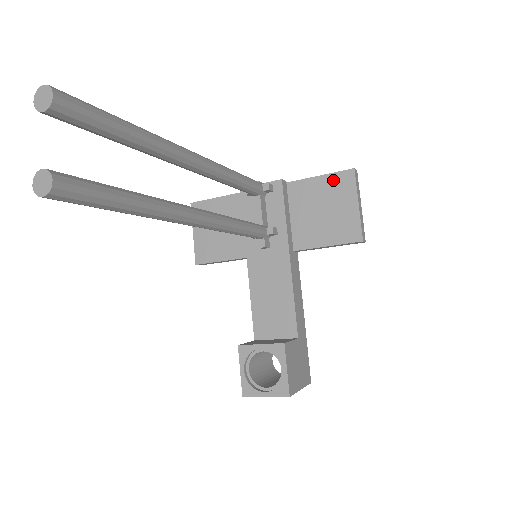
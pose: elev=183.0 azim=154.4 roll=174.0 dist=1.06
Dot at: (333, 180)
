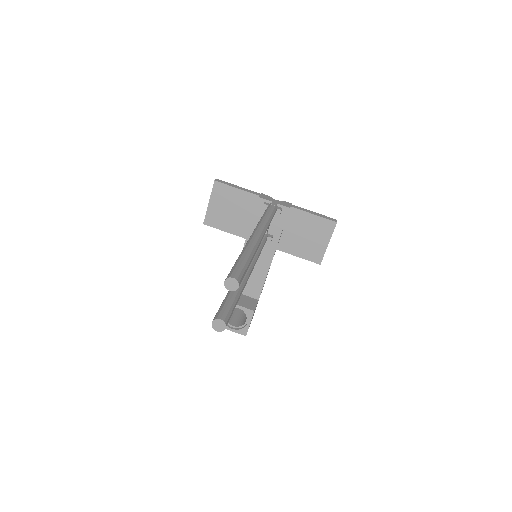
Dot at: (321, 222)
